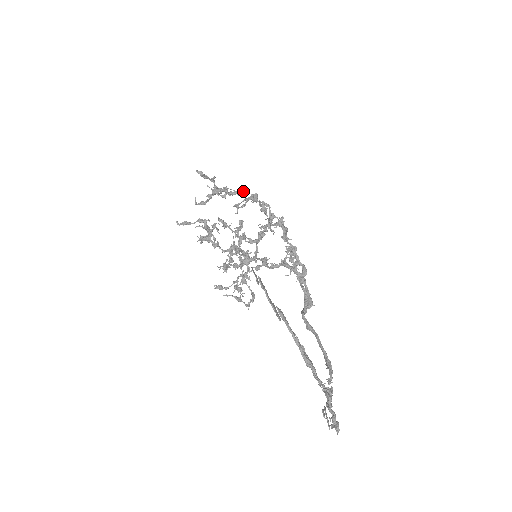
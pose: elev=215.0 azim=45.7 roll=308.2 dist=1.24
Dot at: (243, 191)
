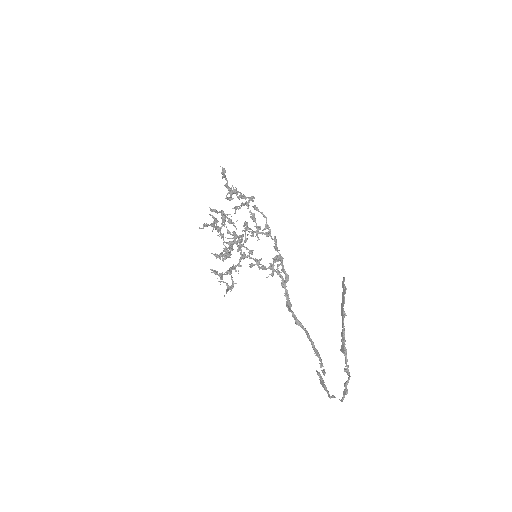
Dot at: occluded
